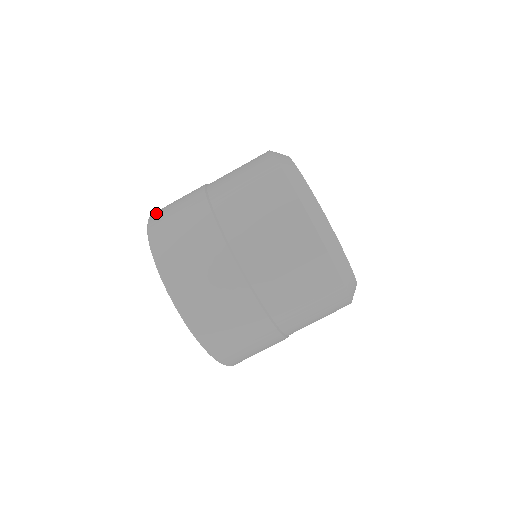
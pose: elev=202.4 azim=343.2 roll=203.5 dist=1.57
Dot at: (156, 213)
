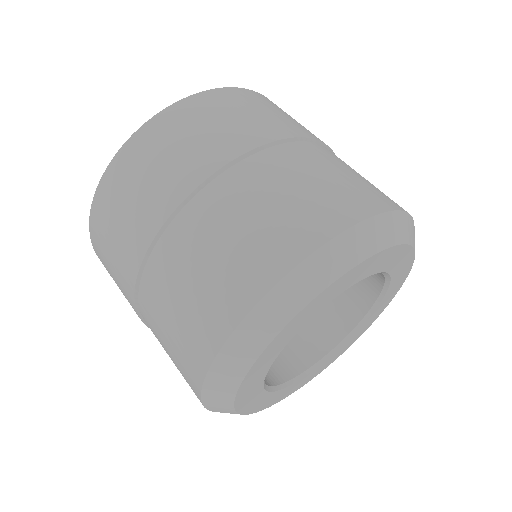
Dot at: (125, 157)
